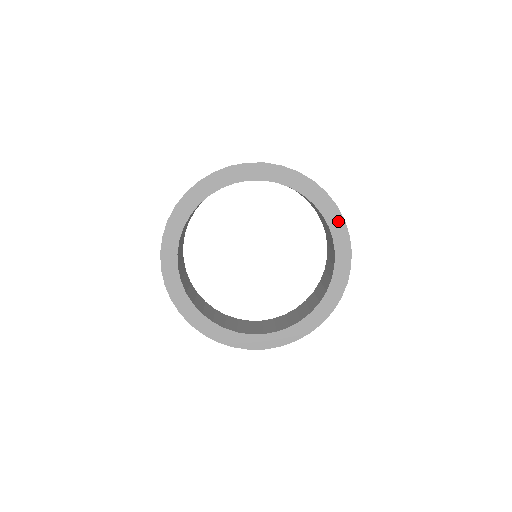
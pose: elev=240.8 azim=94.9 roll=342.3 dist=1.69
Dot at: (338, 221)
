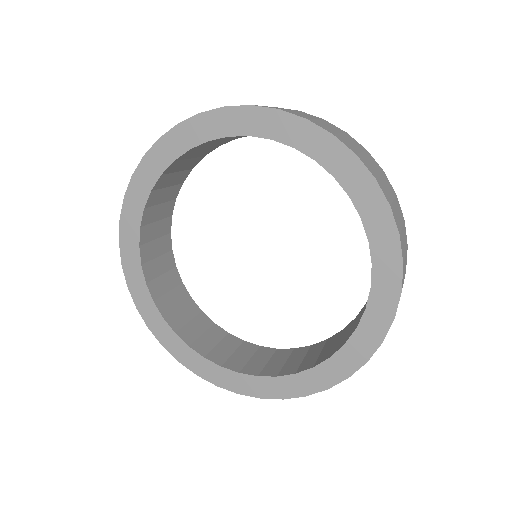
Dot at: (364, 184)
